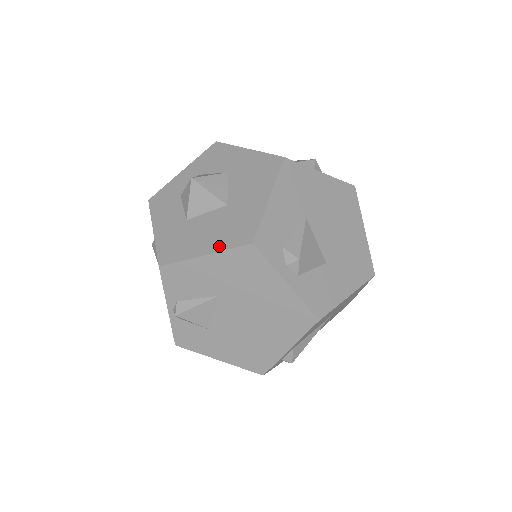
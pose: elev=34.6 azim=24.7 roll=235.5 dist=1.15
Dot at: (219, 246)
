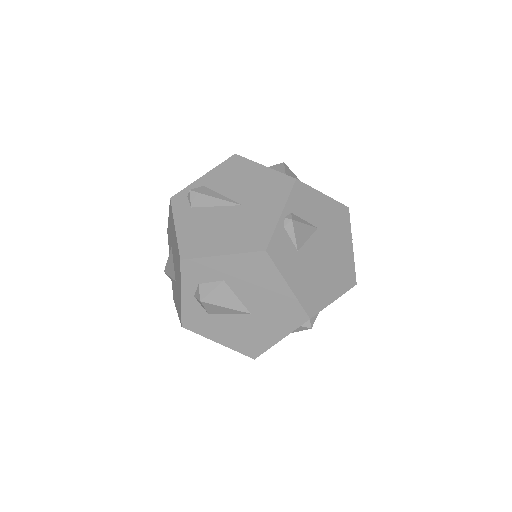
Dot at: (329, 197)
